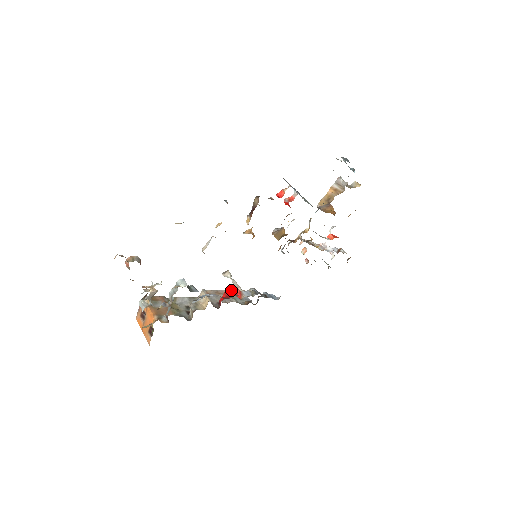
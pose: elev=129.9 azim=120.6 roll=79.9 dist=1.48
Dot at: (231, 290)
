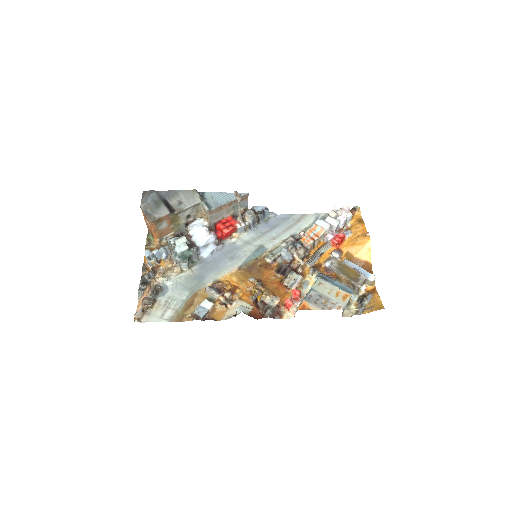
Dot at: (228, 233)
